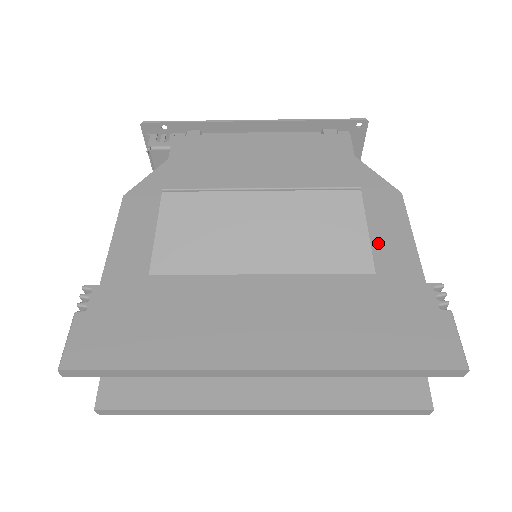
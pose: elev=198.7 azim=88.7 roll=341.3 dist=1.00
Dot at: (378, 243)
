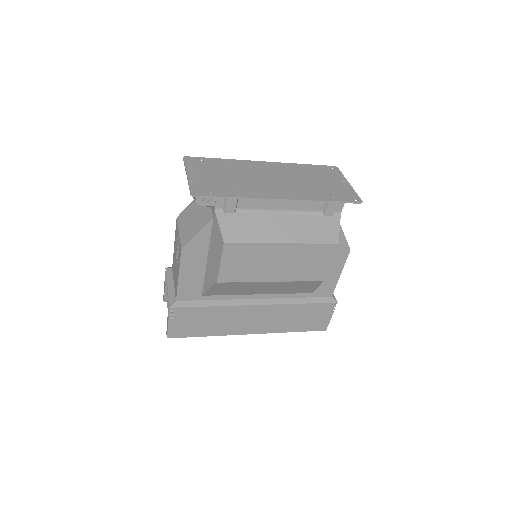
Dot at: occluded
